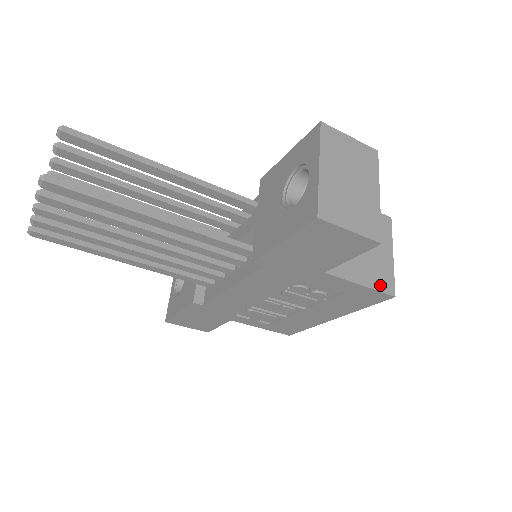
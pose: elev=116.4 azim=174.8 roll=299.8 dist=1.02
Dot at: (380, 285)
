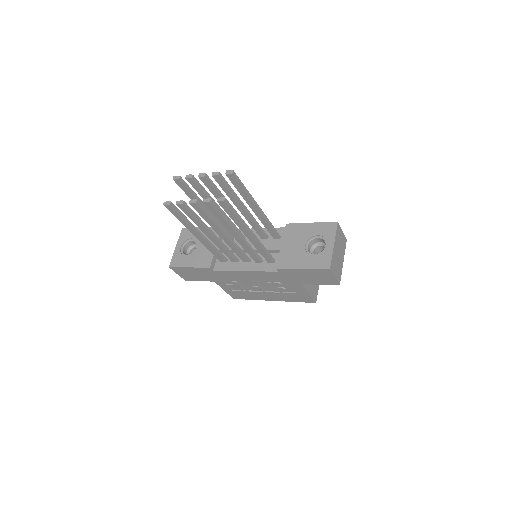
Dot at: (314, 296)
